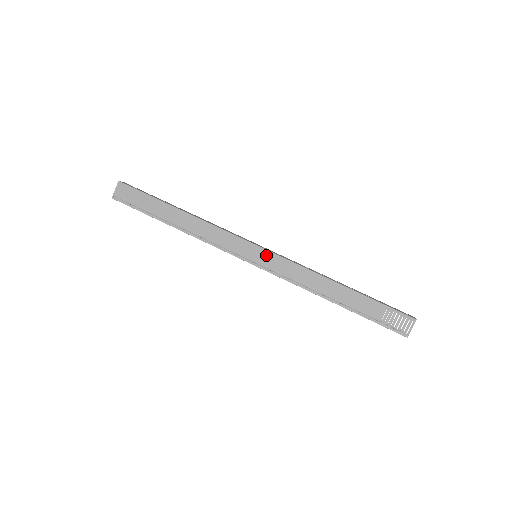
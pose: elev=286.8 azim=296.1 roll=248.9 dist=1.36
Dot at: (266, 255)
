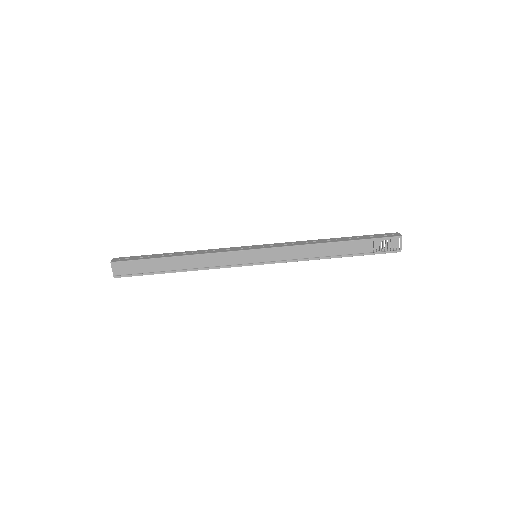
Dot at: (264, 253)
